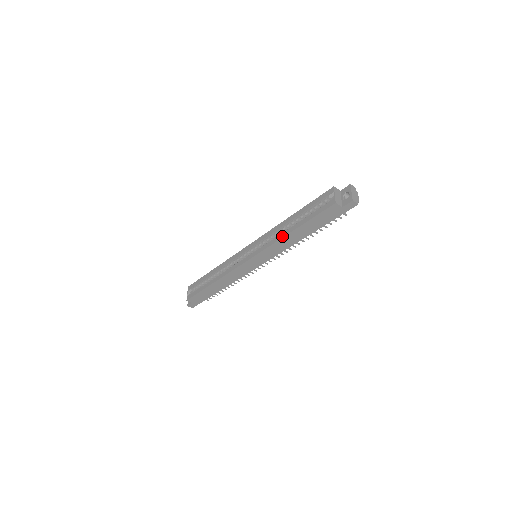
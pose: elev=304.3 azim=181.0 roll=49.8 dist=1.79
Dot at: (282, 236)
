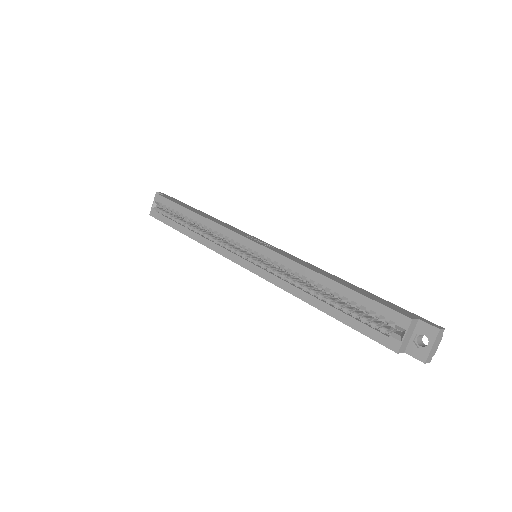
Dot at: (299, 296)
